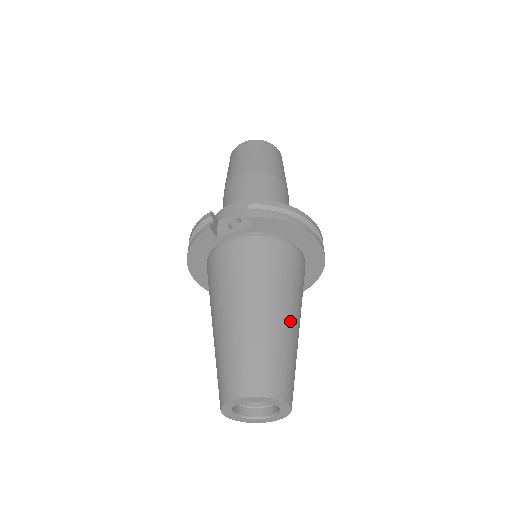
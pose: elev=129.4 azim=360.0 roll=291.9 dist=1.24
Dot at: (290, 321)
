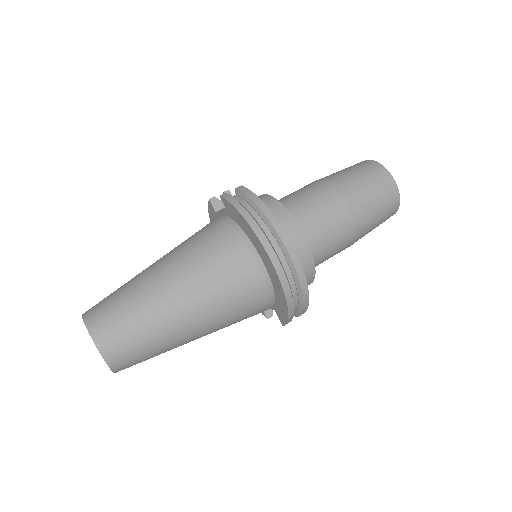
Dot at: (171, 298)
